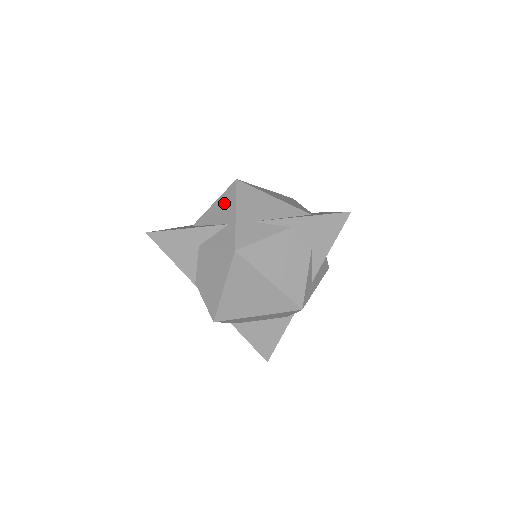
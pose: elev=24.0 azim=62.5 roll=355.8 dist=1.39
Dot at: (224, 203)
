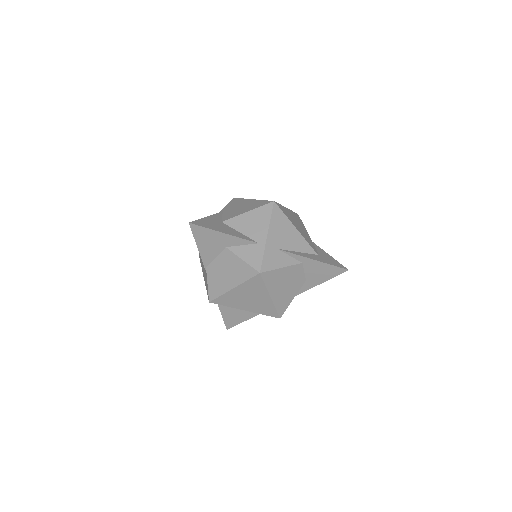
Dot at: (258, 219)
